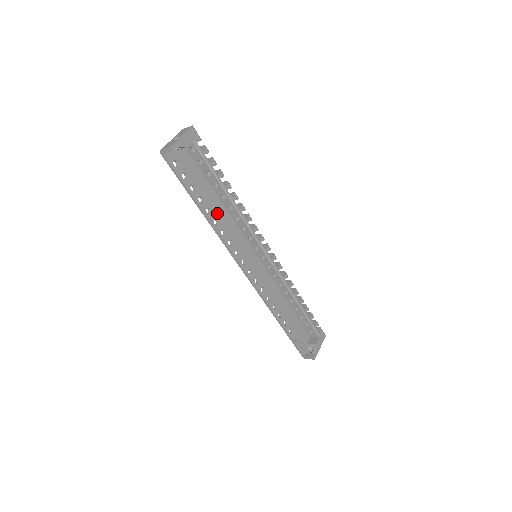
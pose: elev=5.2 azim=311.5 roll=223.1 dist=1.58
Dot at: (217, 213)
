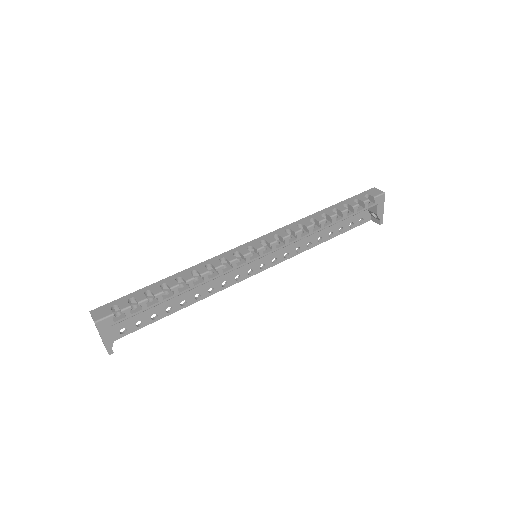
Dot at: (191, 292)
